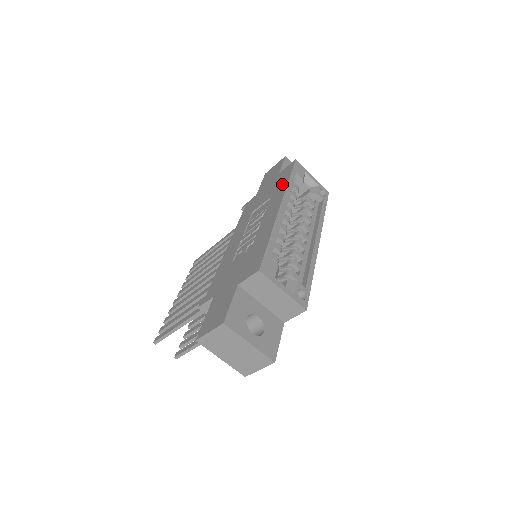
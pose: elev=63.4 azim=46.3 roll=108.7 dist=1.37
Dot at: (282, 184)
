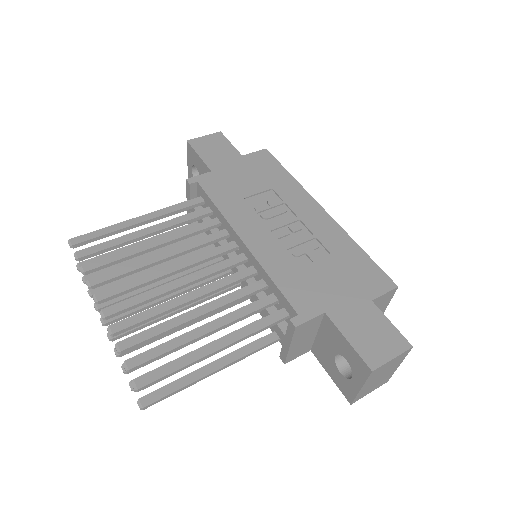
Dot at: (282, 177)
